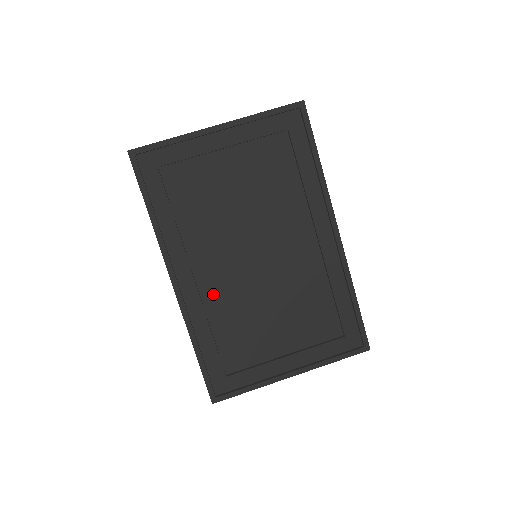
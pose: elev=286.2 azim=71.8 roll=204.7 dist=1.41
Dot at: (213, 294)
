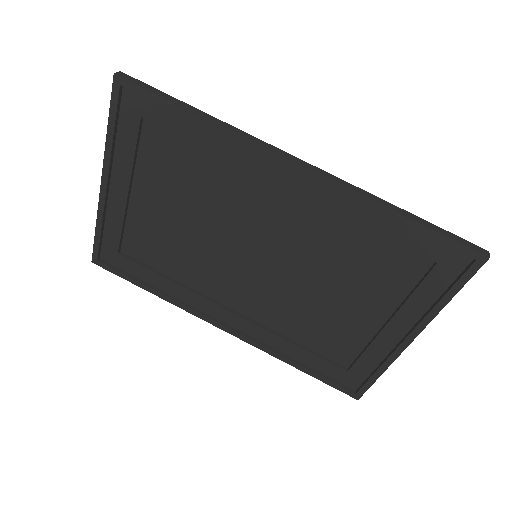
Dot at: (262, 312)
